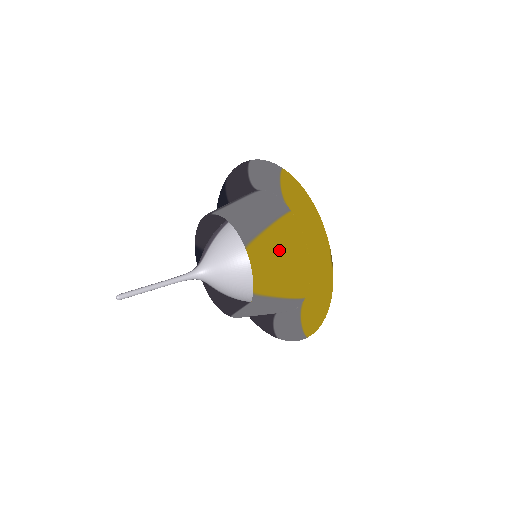
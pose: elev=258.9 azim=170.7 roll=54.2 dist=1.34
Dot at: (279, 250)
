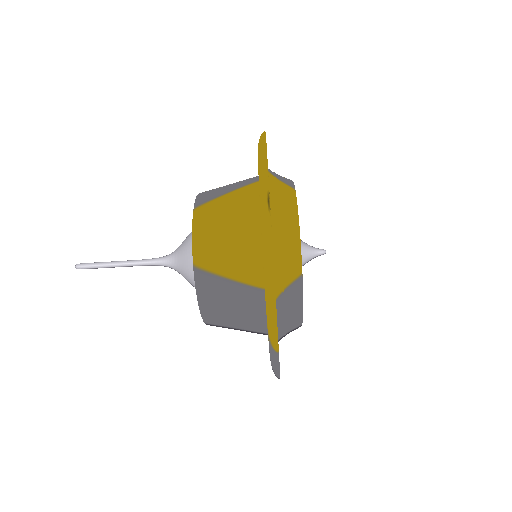
Dot at: (232, 212)
